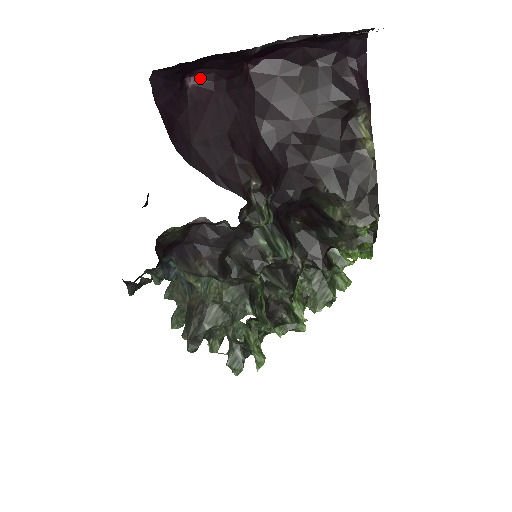
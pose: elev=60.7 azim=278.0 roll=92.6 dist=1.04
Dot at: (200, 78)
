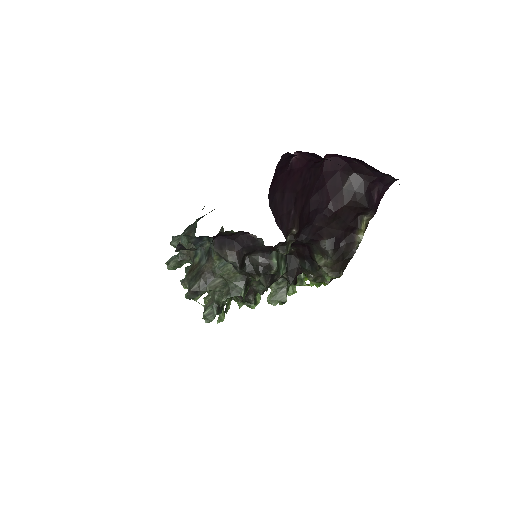
Dot at: (301, 156)
